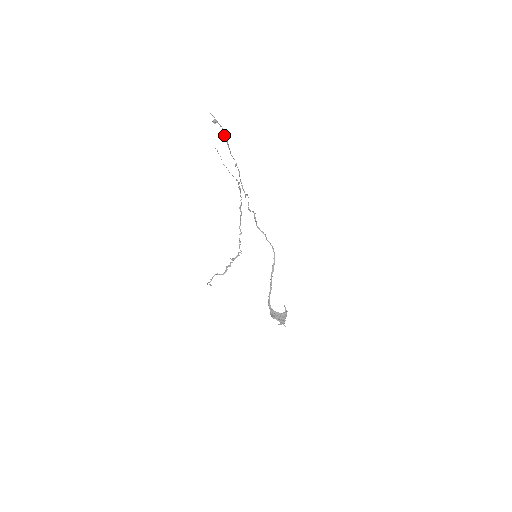
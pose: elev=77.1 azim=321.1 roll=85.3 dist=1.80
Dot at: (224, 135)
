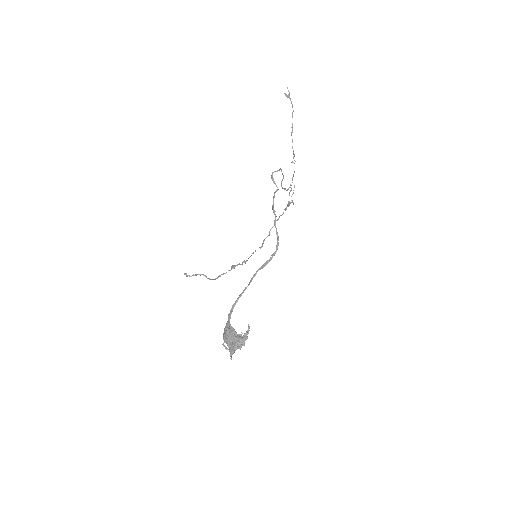
Dot at: (292, 117)
